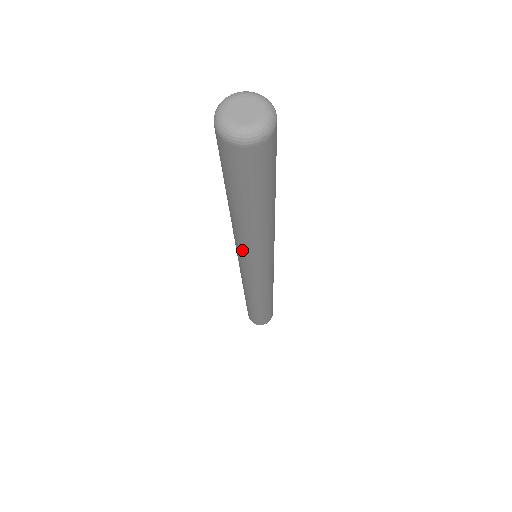
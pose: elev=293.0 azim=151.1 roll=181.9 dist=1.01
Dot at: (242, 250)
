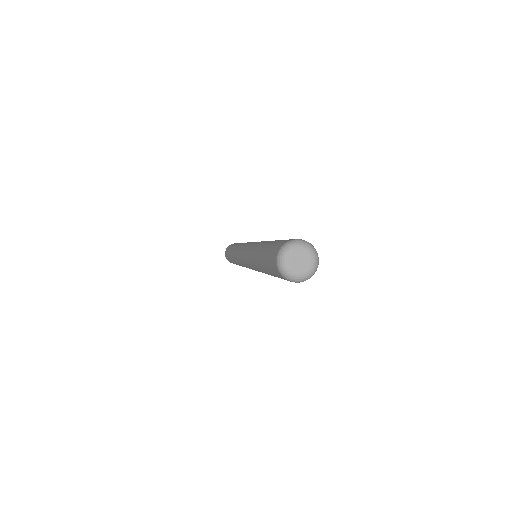
Dot at: (251, 266)
